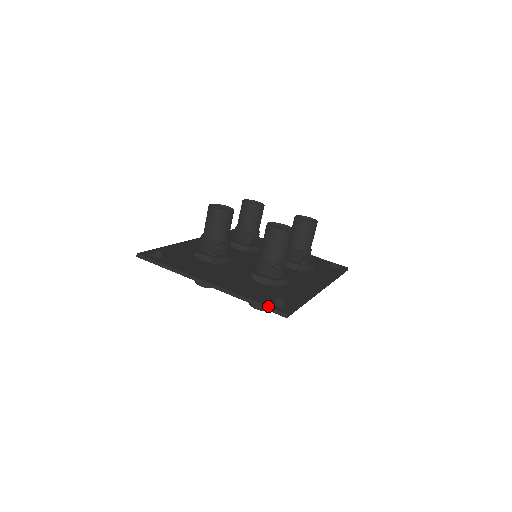
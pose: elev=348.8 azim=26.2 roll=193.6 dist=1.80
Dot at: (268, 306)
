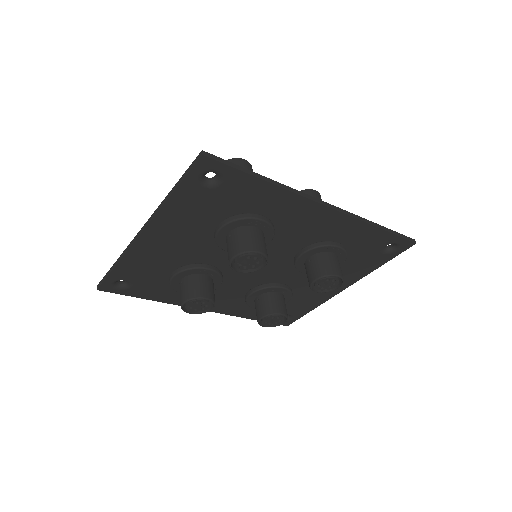
Dot at: (186, 171)
